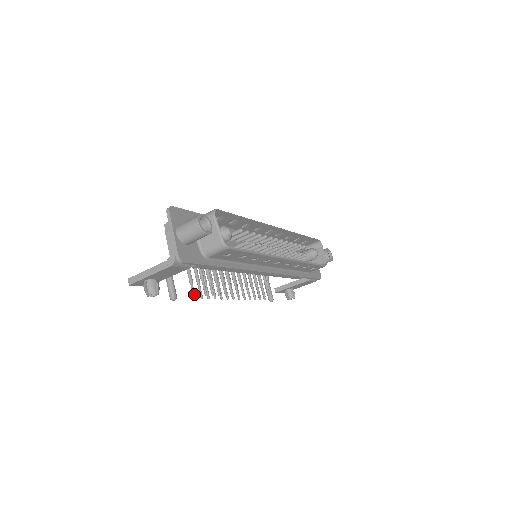
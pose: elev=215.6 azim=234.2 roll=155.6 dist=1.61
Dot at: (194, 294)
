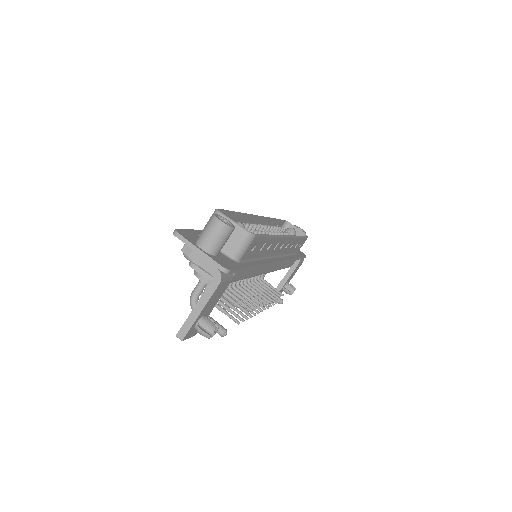
Dot at: (236, 320)
